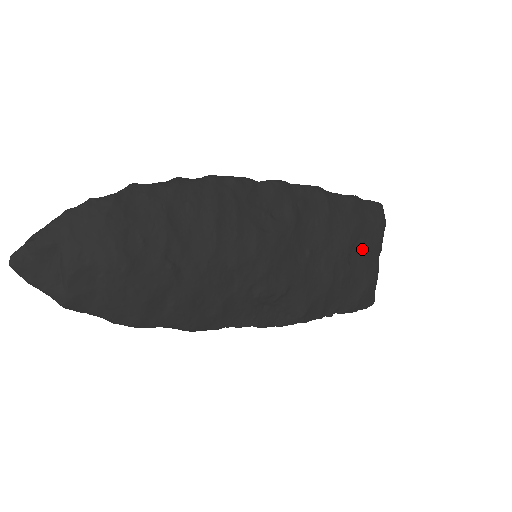
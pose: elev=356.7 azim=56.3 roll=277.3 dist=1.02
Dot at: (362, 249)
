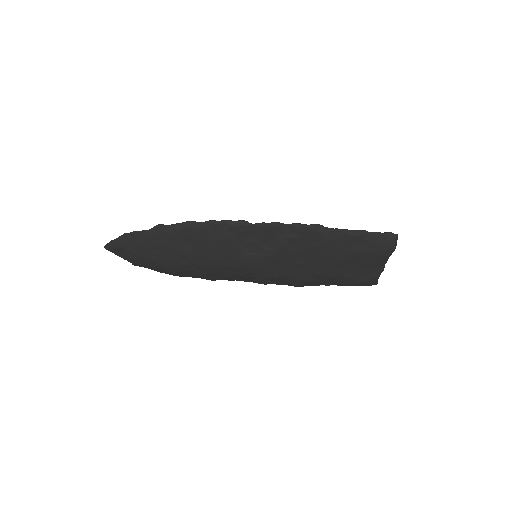
Dot at: (359, 263)
